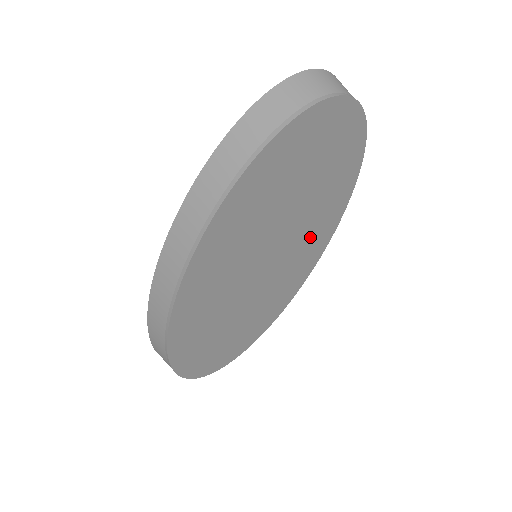
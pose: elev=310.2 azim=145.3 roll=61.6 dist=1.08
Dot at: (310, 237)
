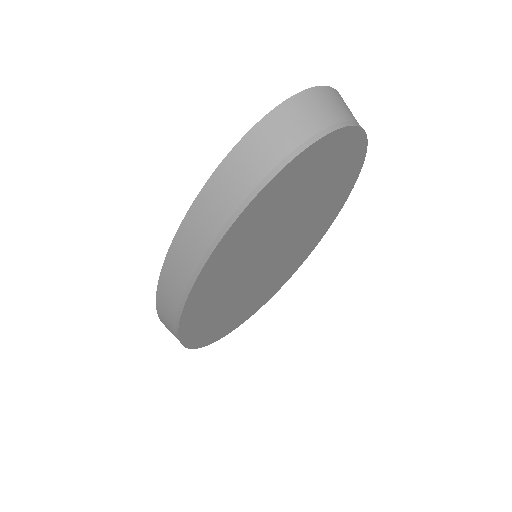
Dot at: (311, 229)
